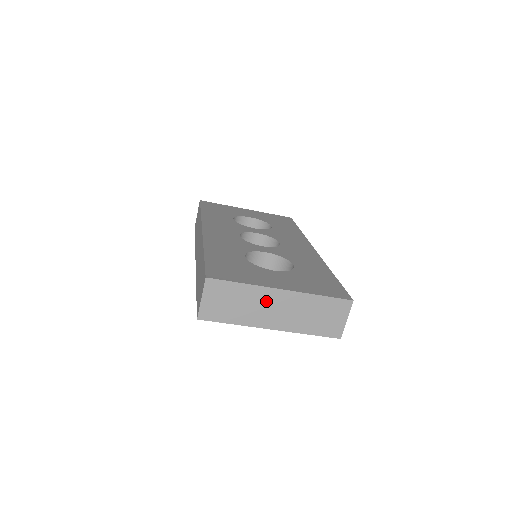
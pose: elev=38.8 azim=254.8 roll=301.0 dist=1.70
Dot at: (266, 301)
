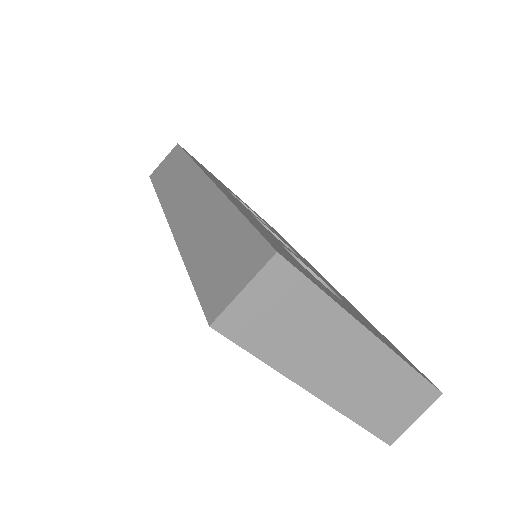
Dot at: (338, 343)
